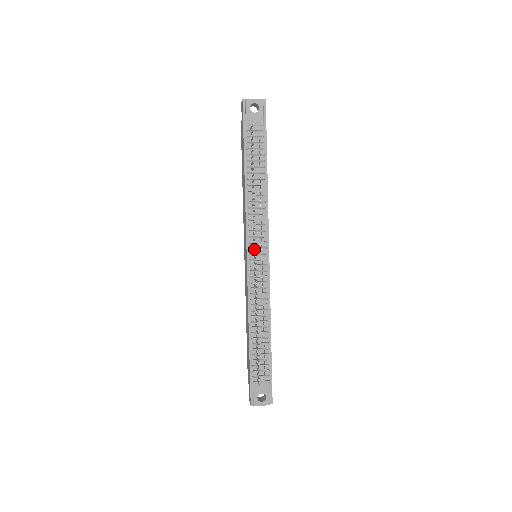
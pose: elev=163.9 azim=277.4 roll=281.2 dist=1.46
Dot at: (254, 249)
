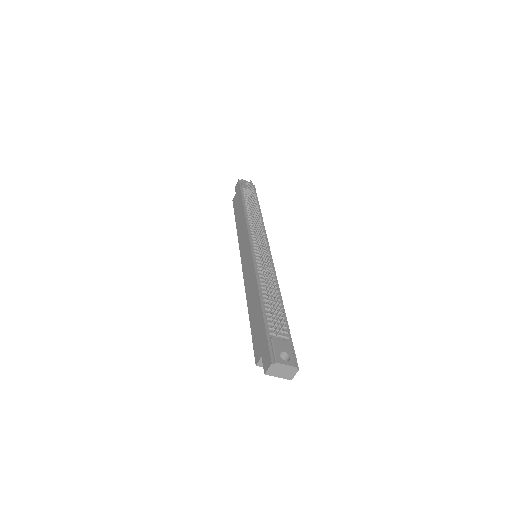
Dot at: (256, 243)
